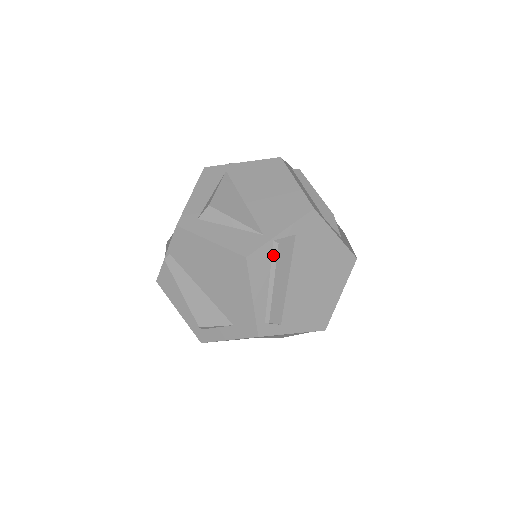
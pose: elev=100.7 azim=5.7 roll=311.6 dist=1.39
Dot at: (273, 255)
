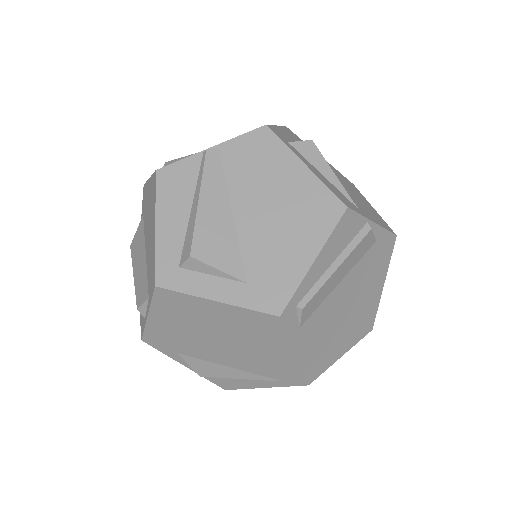
Dot at: (358, 236)
